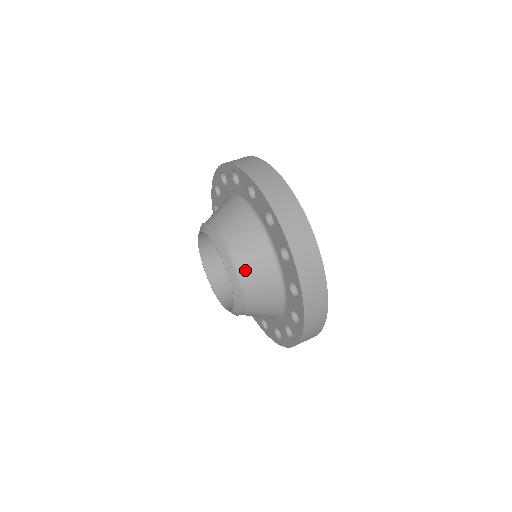
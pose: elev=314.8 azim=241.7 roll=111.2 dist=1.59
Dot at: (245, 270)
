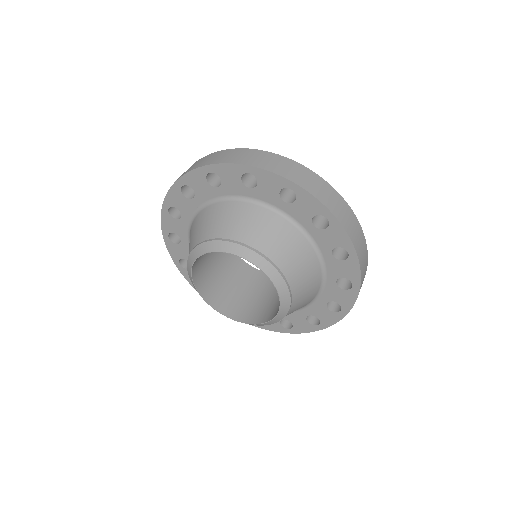
Dot at: (297, 298)
